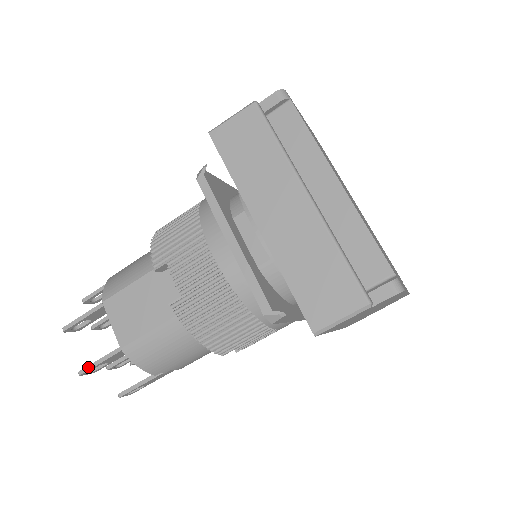
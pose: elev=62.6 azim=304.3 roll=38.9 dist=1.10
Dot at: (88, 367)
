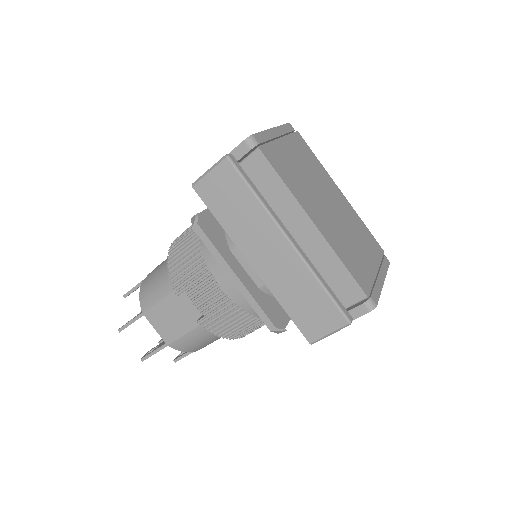
Dot at: (147, 356)
